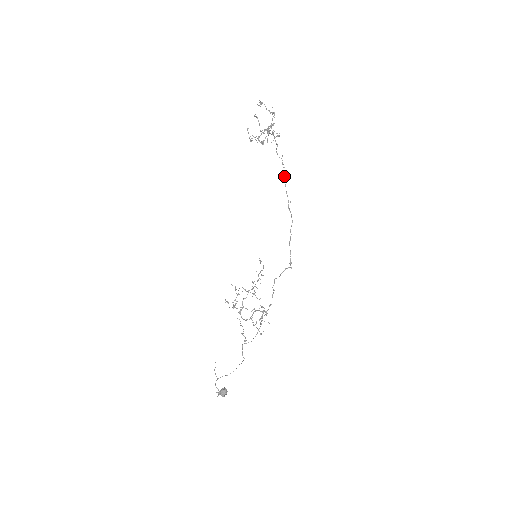
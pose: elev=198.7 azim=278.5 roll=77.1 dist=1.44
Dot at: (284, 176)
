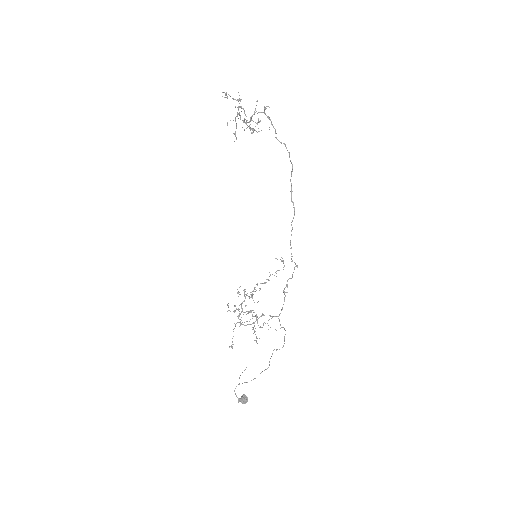
Dot at: (291, 162)
